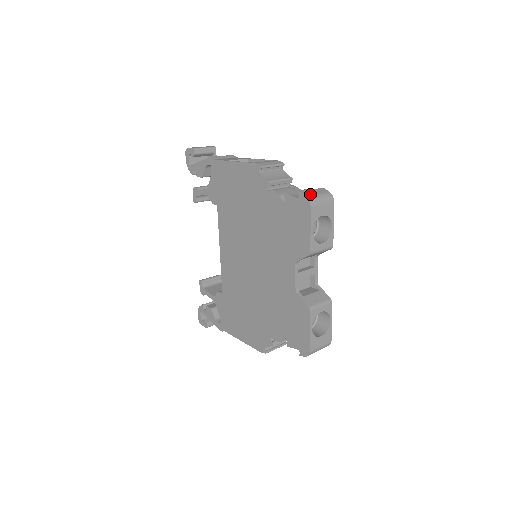
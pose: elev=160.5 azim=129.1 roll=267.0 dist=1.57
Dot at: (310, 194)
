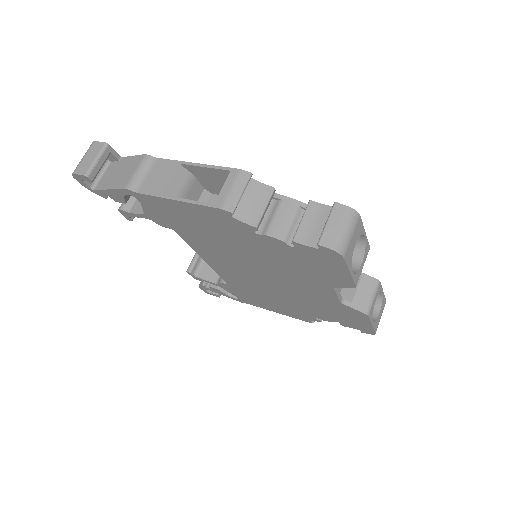
Dot at: (333, 239)
